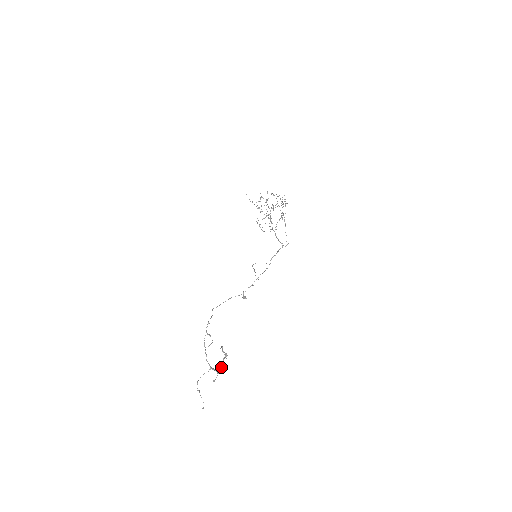
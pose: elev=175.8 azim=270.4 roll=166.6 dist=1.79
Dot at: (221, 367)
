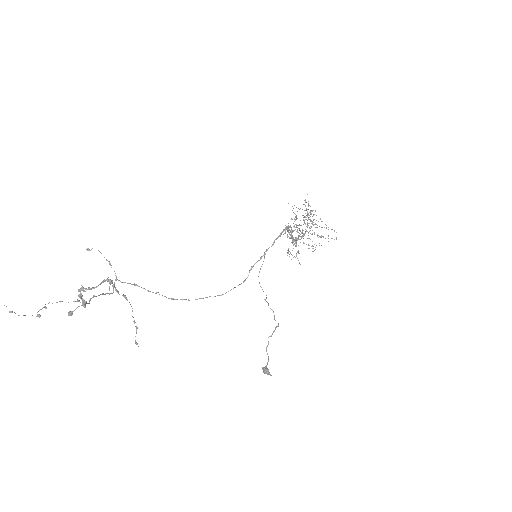
Dot at: (89, 287)
